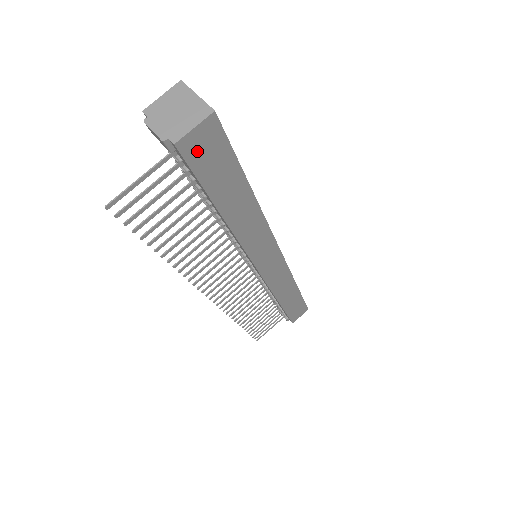
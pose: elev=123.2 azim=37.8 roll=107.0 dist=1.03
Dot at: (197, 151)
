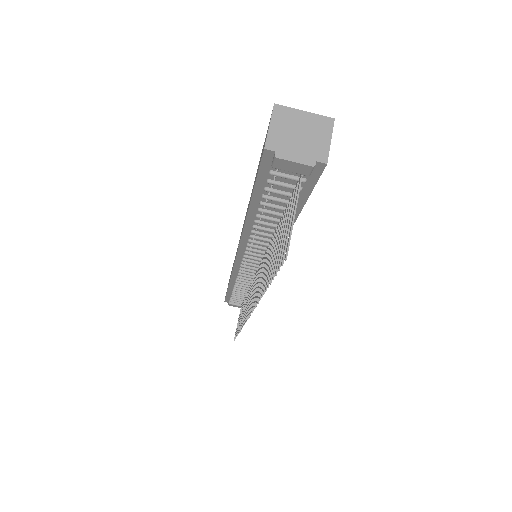
Dot at: occluded
